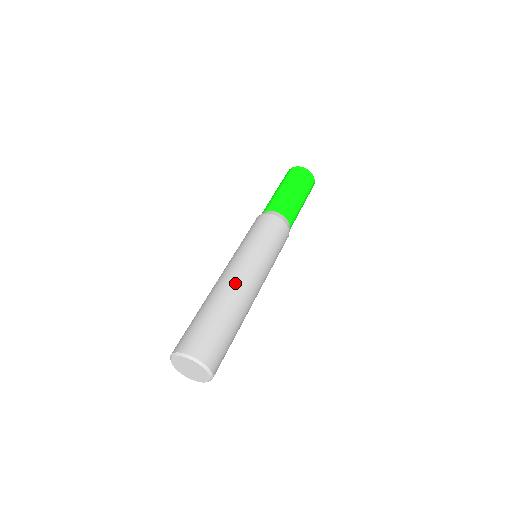
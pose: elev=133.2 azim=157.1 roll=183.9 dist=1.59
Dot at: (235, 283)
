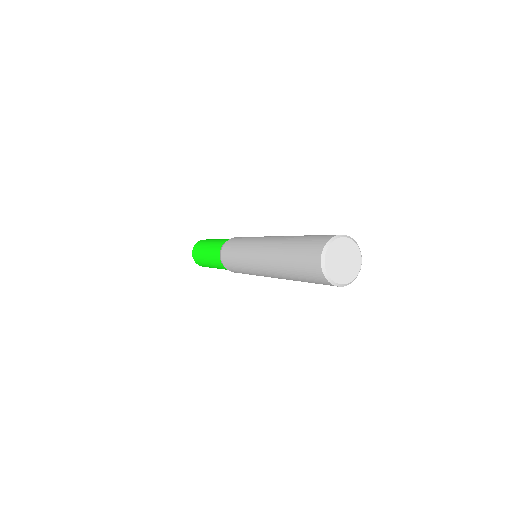
Dot at: occluded
